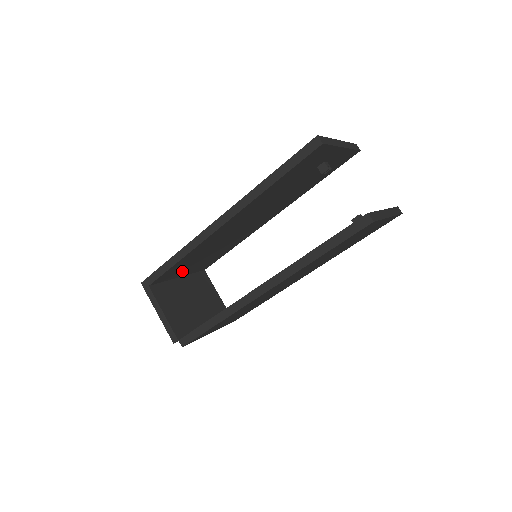
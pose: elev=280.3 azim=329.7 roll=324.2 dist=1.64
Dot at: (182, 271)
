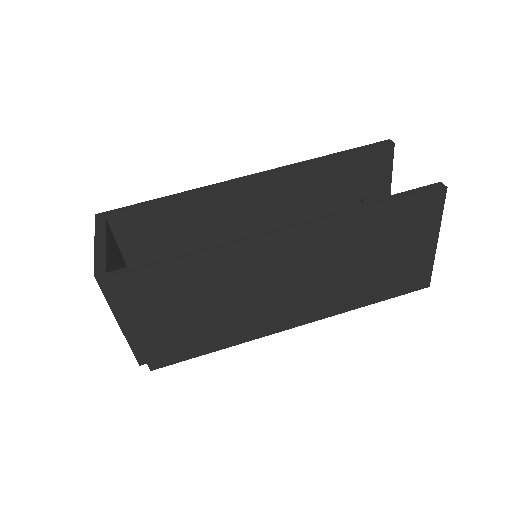
Dot at: (143, 249)
